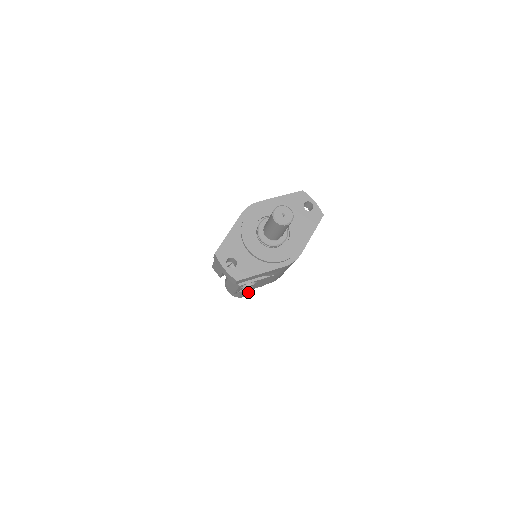
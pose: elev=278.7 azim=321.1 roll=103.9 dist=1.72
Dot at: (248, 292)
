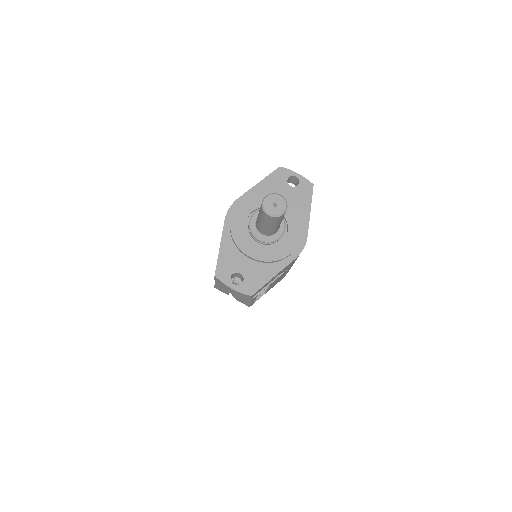
Dot at: occluded
